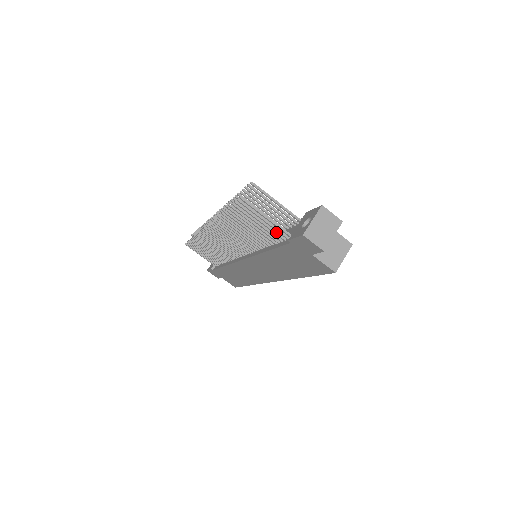
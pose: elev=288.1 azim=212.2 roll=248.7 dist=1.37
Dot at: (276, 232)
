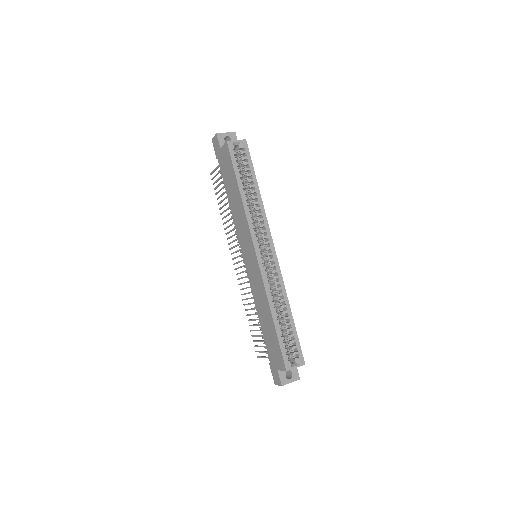
Dot at: occluded
